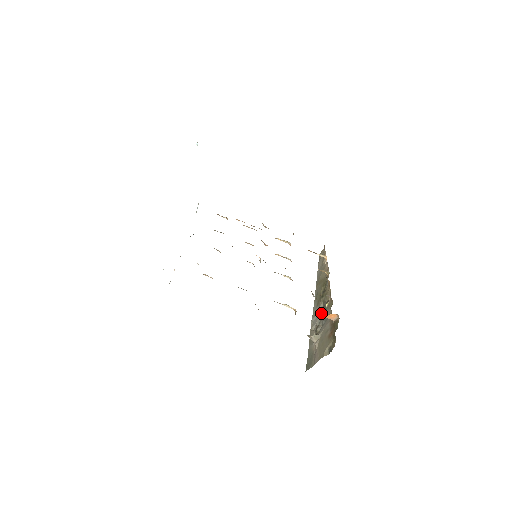
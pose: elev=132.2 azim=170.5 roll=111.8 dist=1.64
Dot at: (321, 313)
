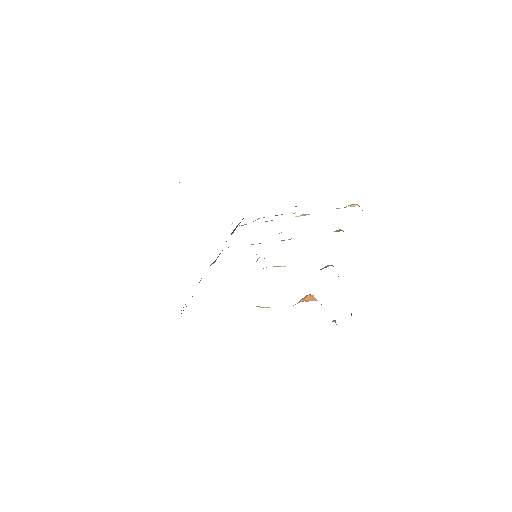
Dot at: occluded
